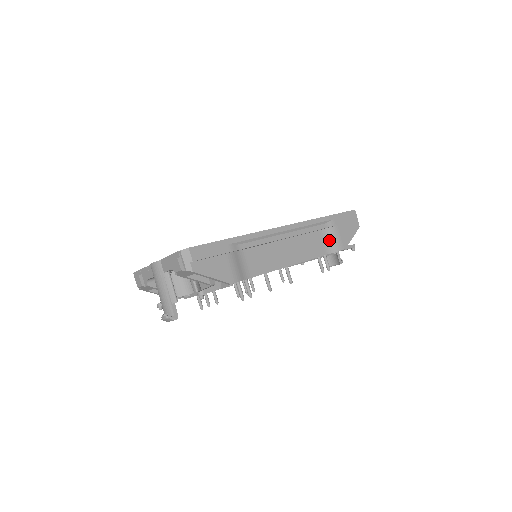
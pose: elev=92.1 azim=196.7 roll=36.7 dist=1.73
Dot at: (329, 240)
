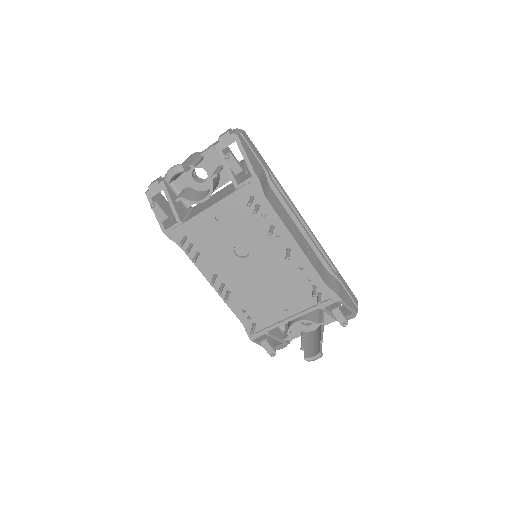
Dot at: (331, 281)
